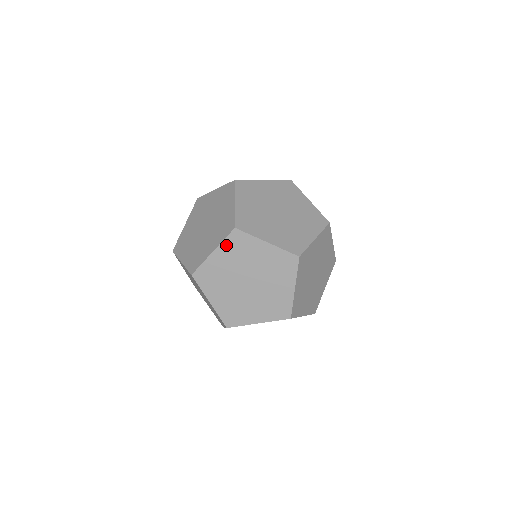
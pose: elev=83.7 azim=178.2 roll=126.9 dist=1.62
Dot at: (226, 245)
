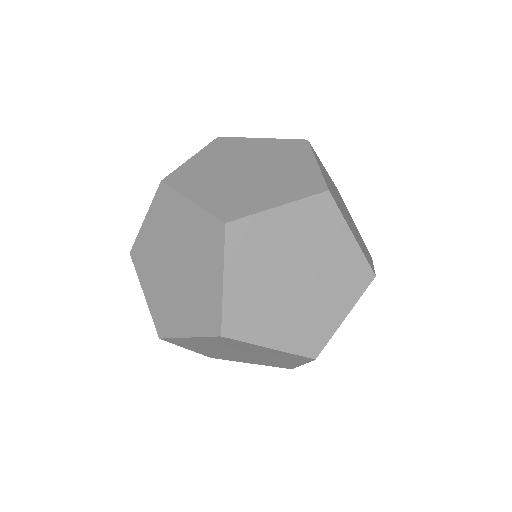
Dot at: (232, 256)
